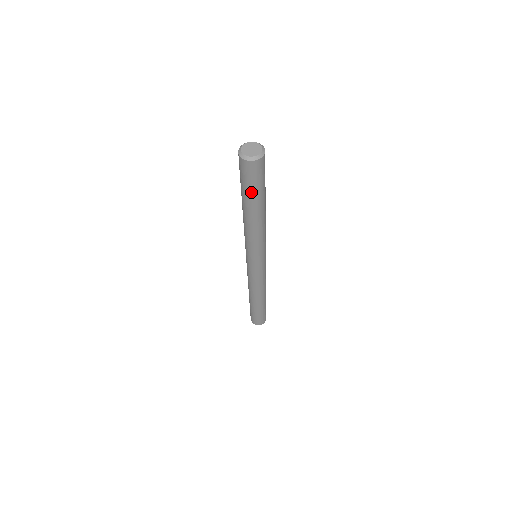
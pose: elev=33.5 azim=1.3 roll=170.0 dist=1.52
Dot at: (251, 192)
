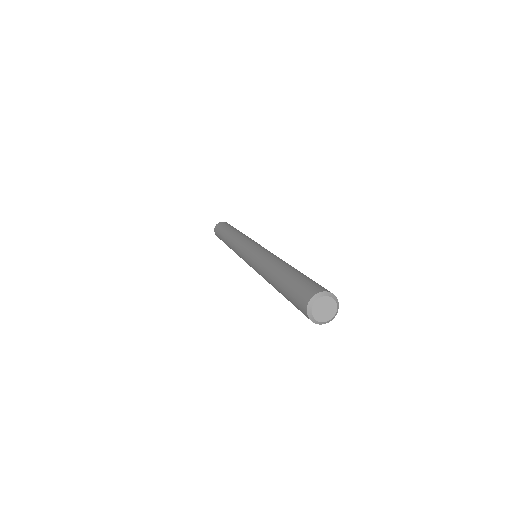
Dot at: occluded
